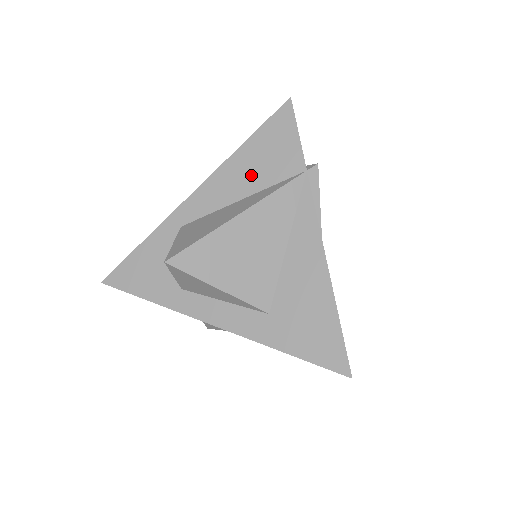
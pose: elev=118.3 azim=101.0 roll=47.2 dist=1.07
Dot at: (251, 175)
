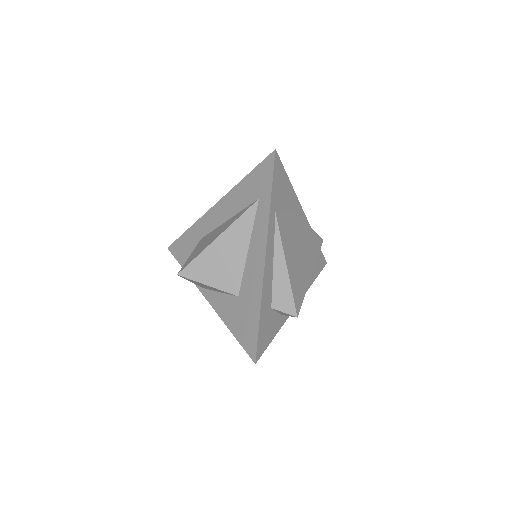
Dot at: occluded
